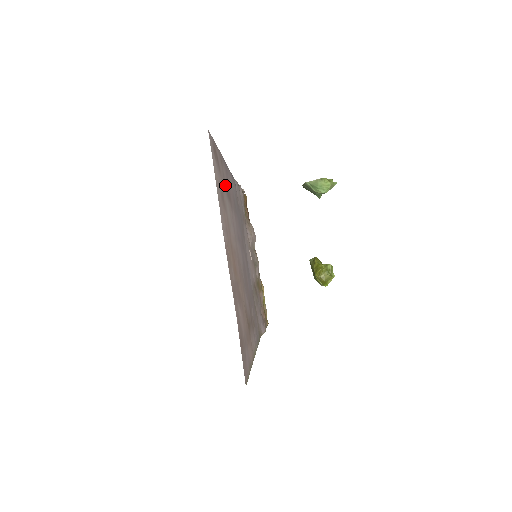
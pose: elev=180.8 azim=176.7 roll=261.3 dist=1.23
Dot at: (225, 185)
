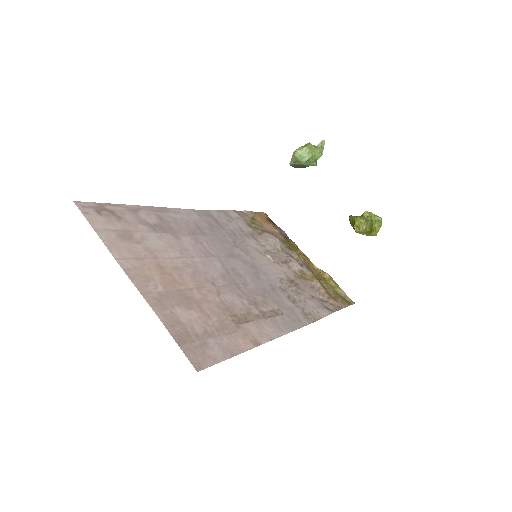
Dot at: (147, 225)
